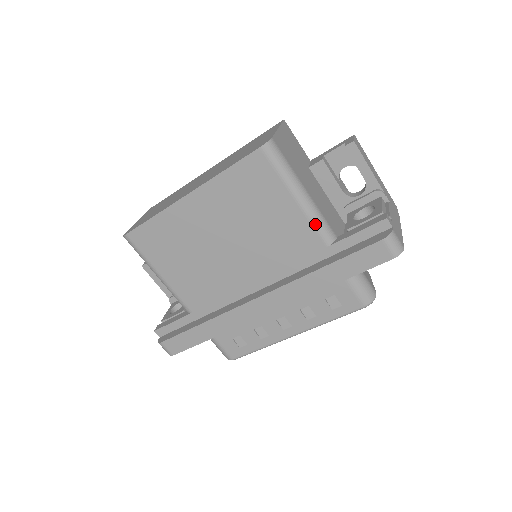
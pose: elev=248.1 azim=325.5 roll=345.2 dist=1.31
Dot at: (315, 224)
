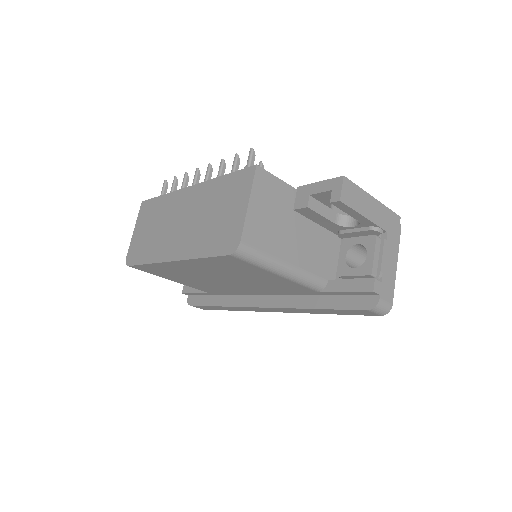
Dot at: (302, 284)
